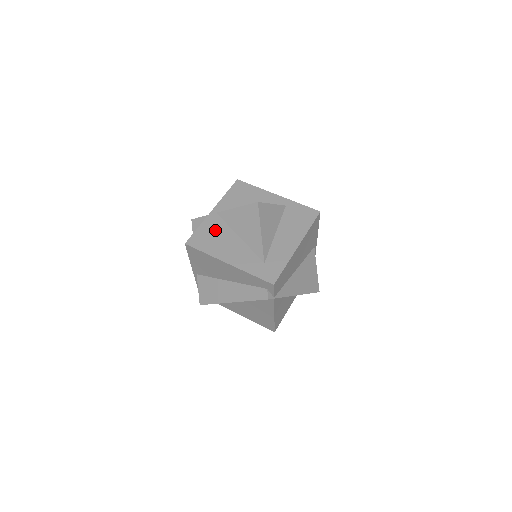
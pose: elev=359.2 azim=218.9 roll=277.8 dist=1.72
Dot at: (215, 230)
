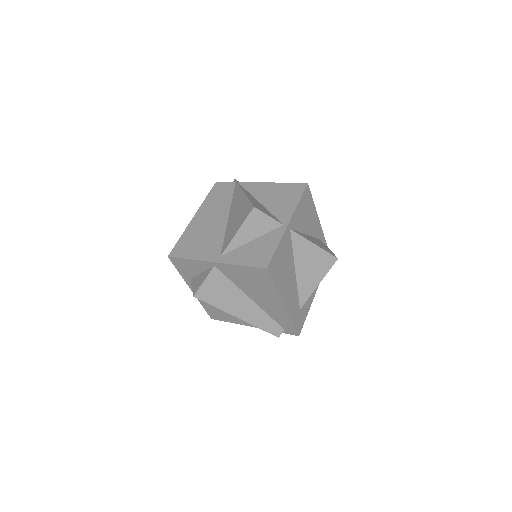
Dot at: (286, 256)
